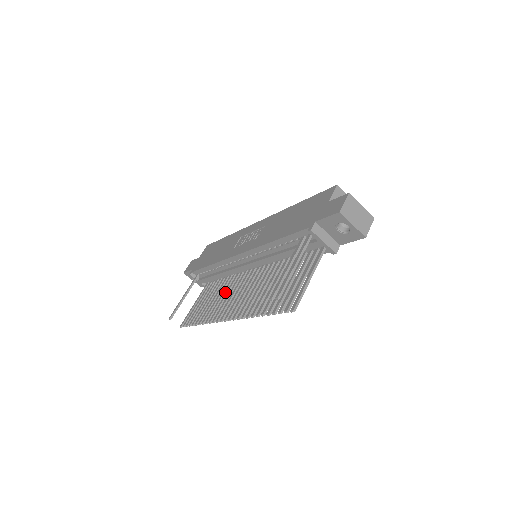
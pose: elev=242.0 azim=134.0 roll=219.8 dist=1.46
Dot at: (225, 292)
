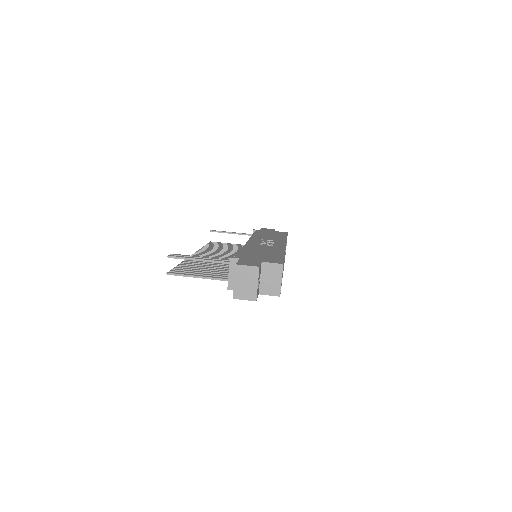
Dot at: (230, 252)
